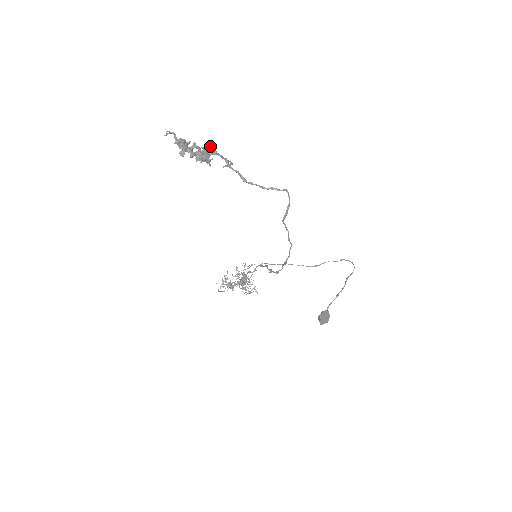
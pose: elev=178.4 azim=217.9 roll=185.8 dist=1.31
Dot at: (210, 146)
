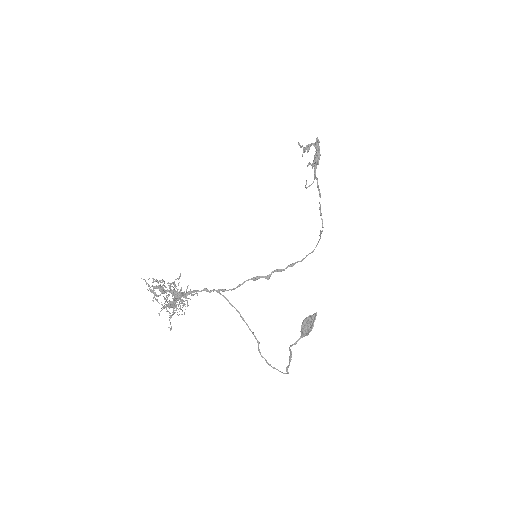
Dot at: occluded
